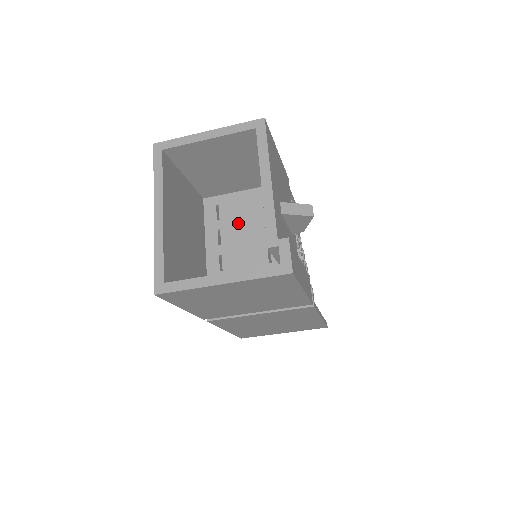
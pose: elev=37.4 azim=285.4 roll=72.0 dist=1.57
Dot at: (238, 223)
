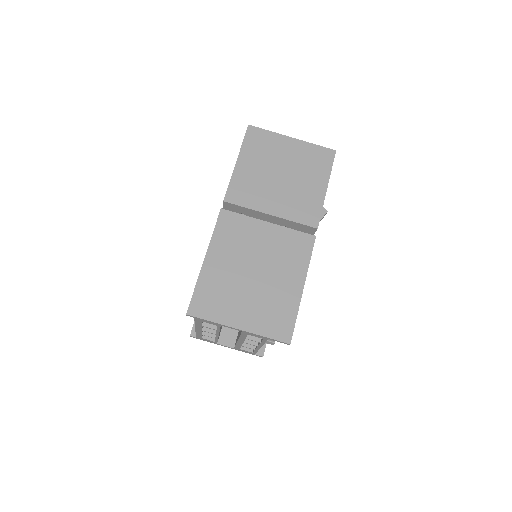
Dot at: occluded
